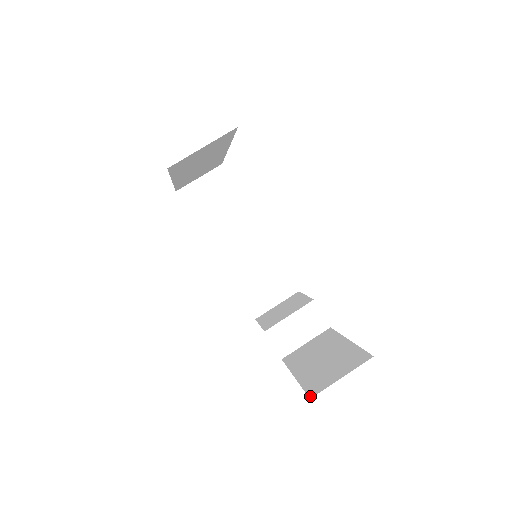
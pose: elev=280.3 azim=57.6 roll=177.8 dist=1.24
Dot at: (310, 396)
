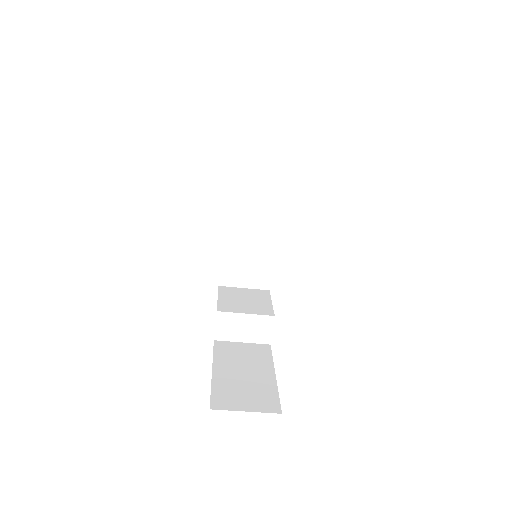
Dot at: (212, 406)
